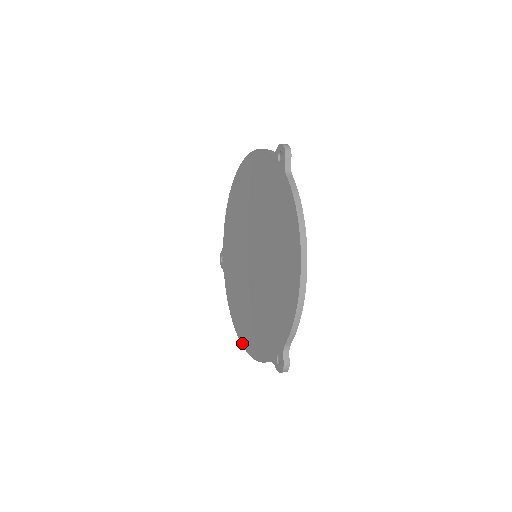
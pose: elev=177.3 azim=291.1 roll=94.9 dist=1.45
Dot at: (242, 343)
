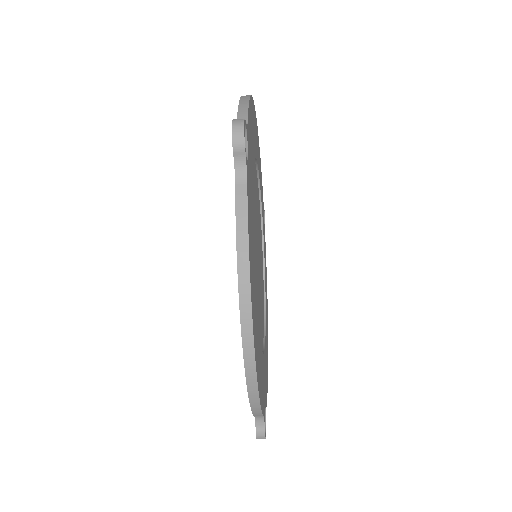
Dot at: occluded
